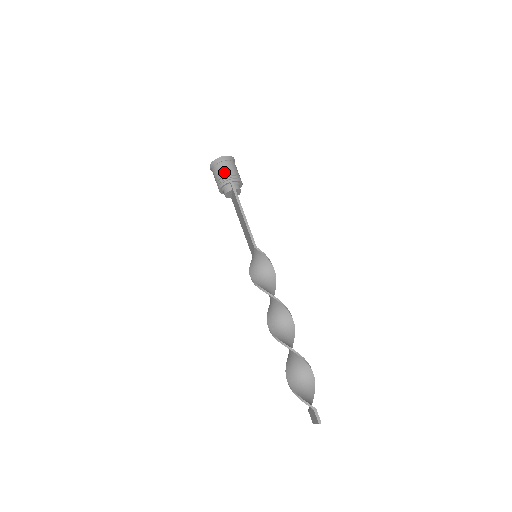
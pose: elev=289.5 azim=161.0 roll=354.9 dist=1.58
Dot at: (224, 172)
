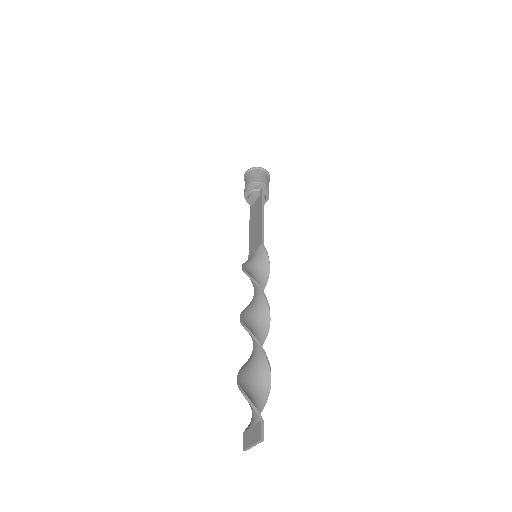
Dot at: (260, 179)
